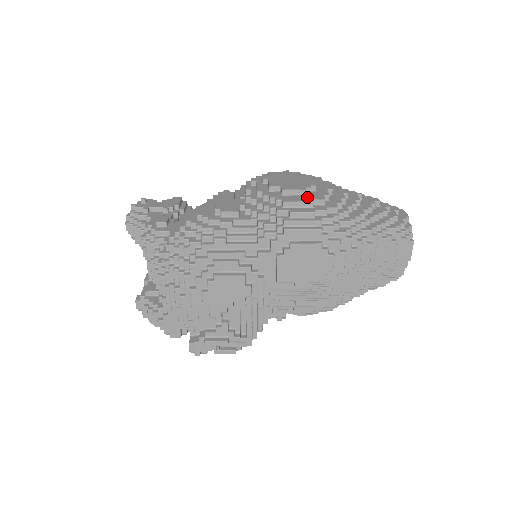
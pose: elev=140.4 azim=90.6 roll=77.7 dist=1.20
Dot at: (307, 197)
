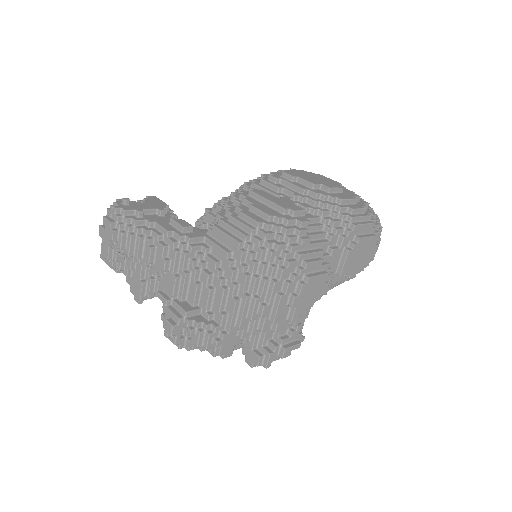
Dot at: (347, 194)
